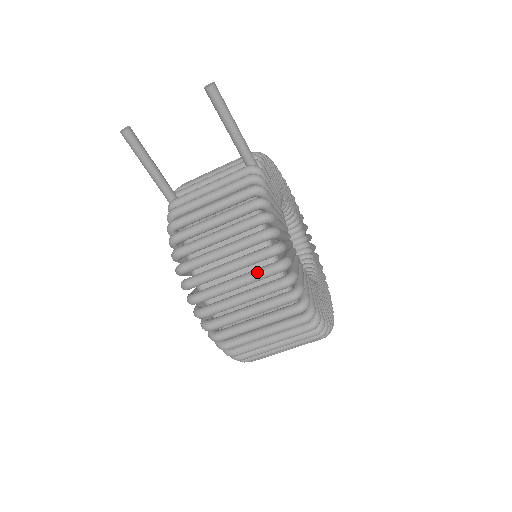
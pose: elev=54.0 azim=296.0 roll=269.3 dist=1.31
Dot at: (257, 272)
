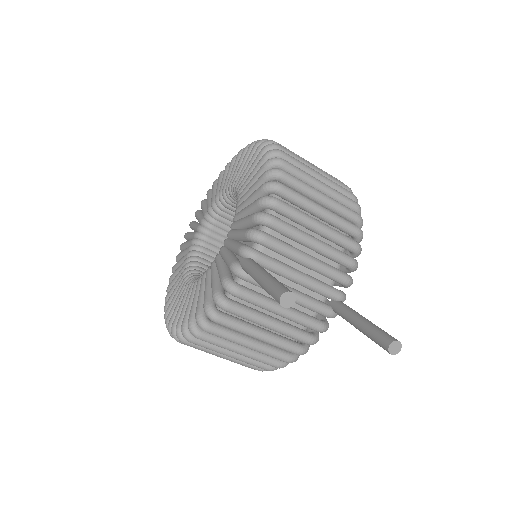
Dot at: (246, 365)
